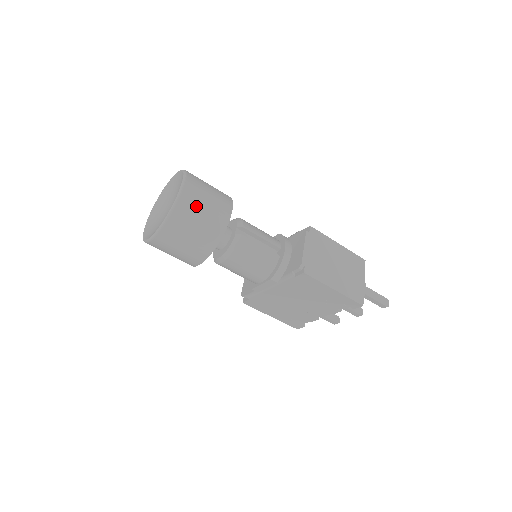
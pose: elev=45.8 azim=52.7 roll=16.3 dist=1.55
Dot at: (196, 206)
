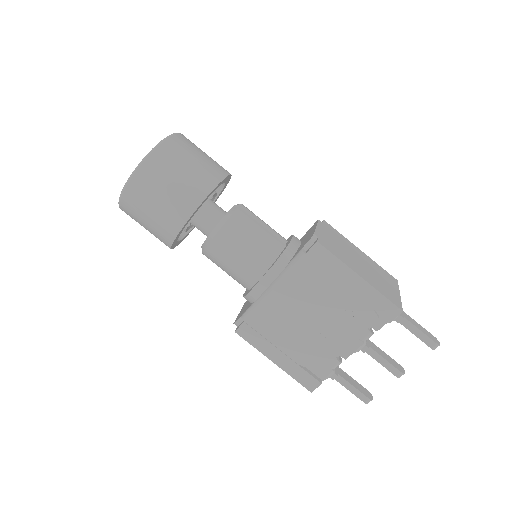
Dot at: (188, 151)
